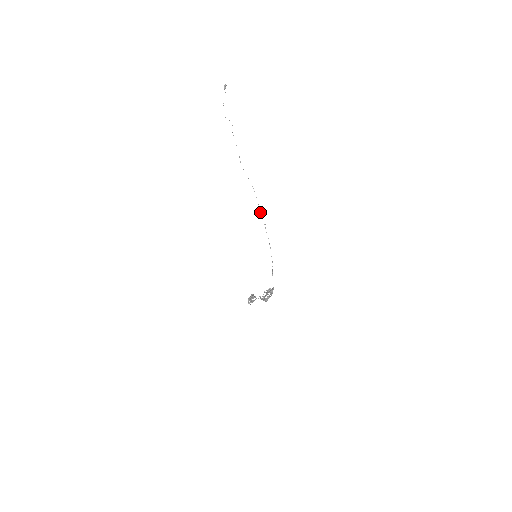
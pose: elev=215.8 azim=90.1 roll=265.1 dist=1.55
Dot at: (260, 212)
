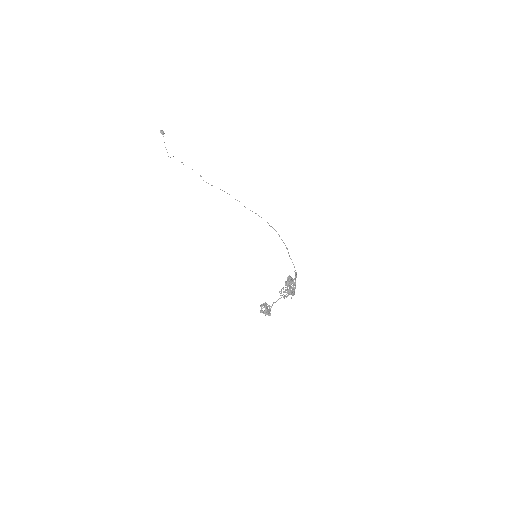
Dot at: (244, 206)
